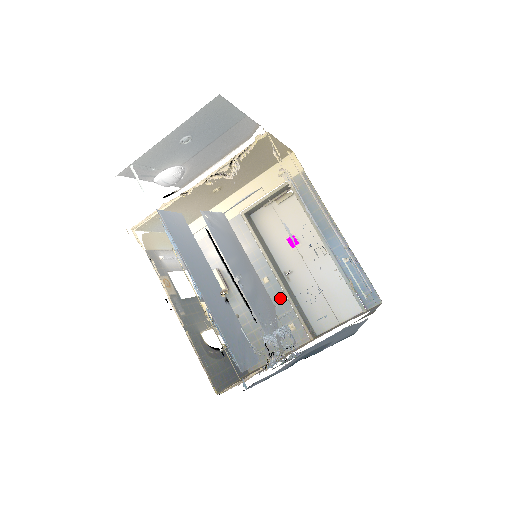
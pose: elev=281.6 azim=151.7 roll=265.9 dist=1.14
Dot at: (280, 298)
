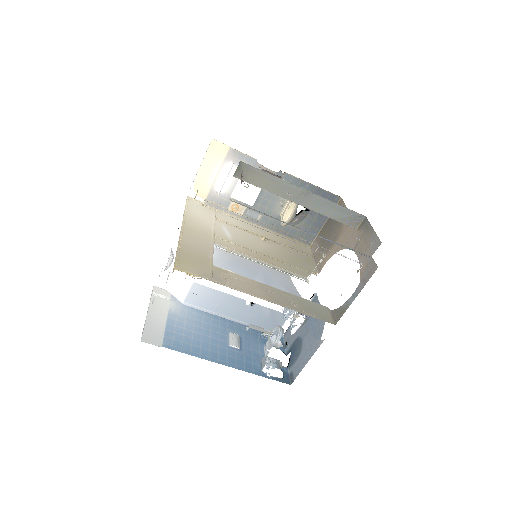
Dot at: occluded
